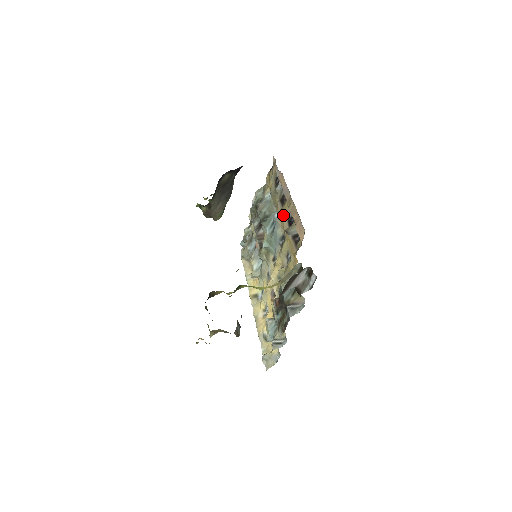
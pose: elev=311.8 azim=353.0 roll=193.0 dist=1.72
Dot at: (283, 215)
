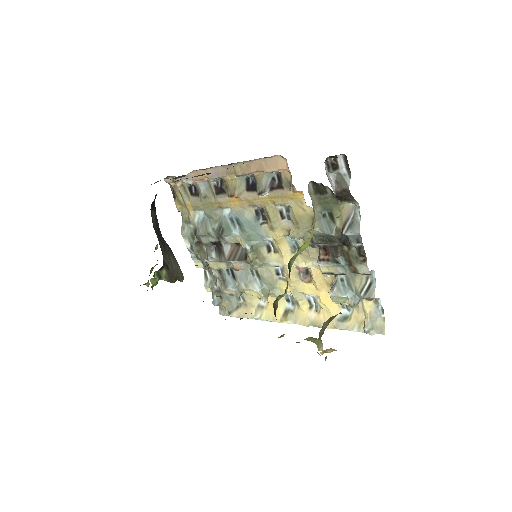
Dot at: (237, 193)
